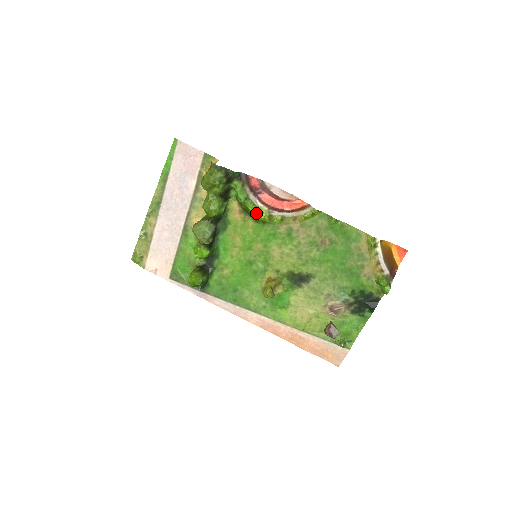
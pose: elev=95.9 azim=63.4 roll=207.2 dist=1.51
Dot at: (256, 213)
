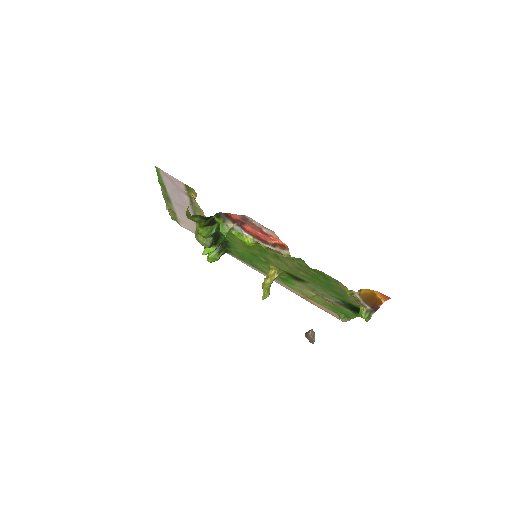
Dot at: (242, 240)
